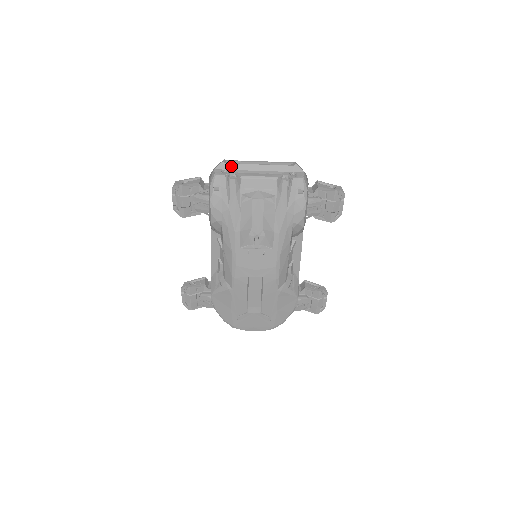
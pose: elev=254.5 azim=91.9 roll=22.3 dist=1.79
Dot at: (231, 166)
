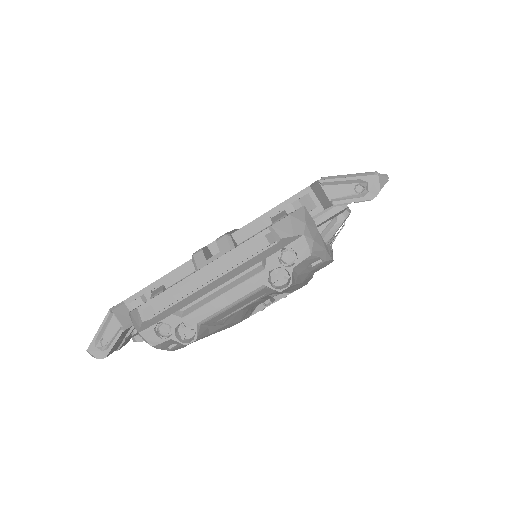
Dot at: (163, 315)
